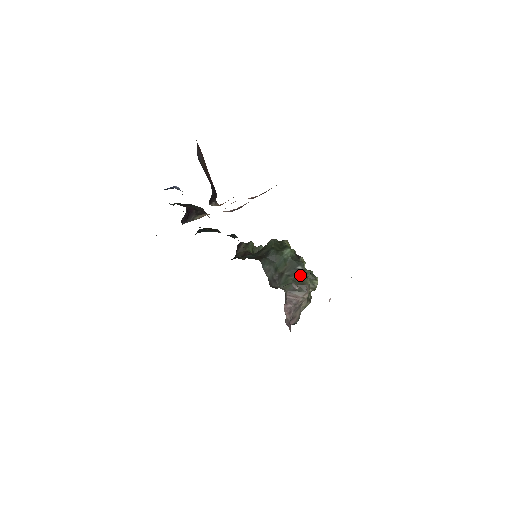
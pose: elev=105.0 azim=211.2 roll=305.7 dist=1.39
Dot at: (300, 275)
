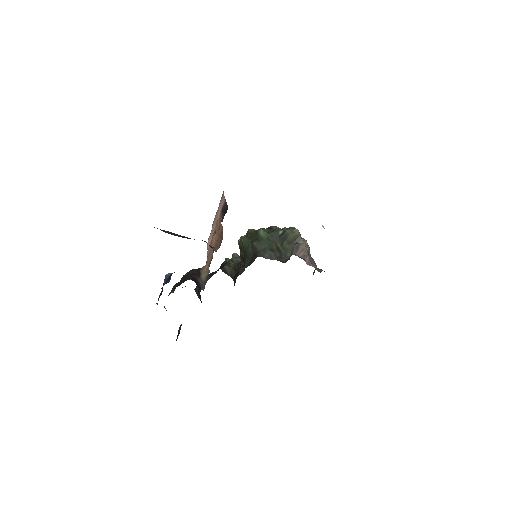
Dot at: (286, 236)
